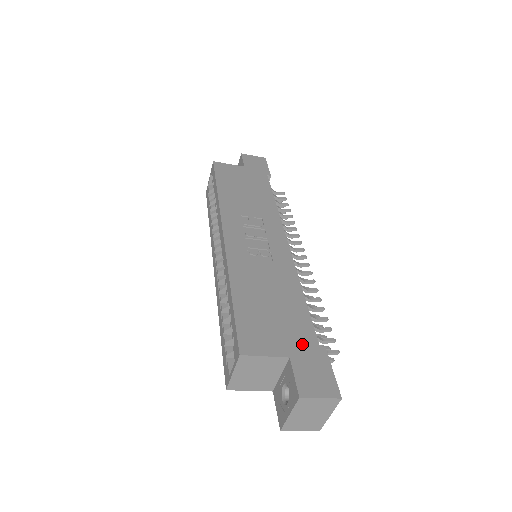
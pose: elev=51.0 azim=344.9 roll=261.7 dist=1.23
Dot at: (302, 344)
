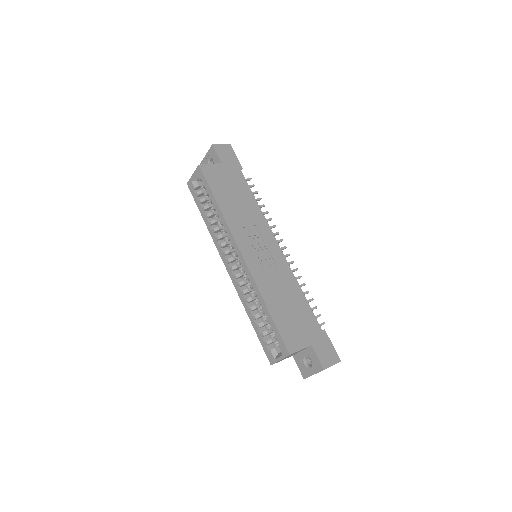
Dot at: (314, 332)
